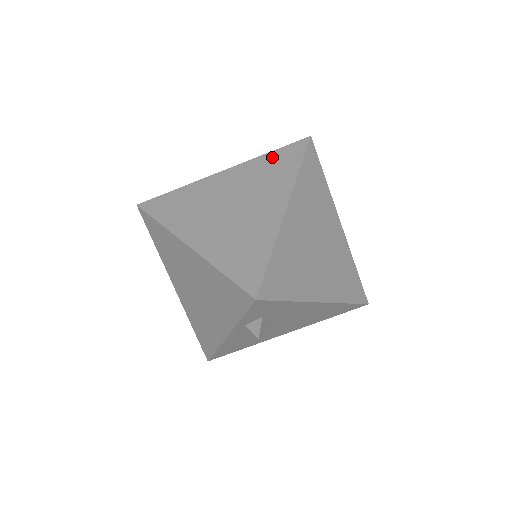
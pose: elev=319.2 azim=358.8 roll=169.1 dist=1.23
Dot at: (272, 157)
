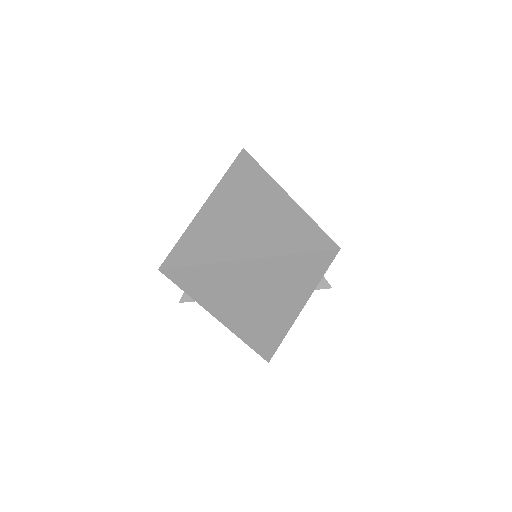
Dot at: (233, 174)
